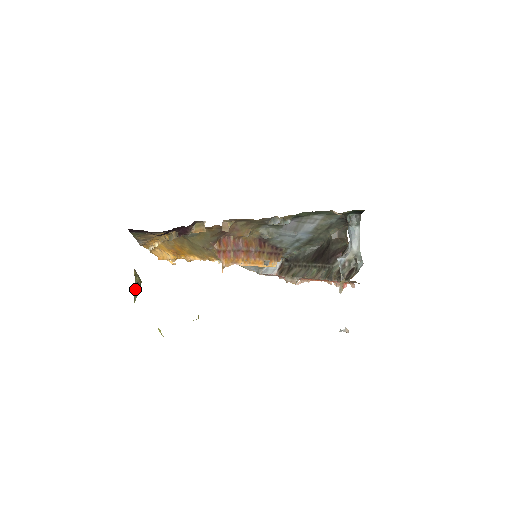
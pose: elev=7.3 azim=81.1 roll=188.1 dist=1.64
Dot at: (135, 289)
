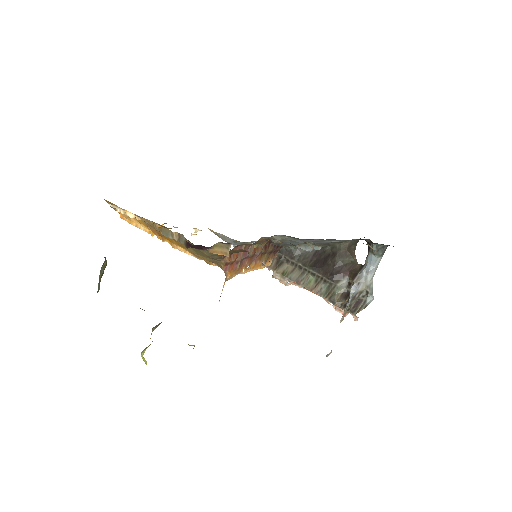
Dot at: (99, 277)
